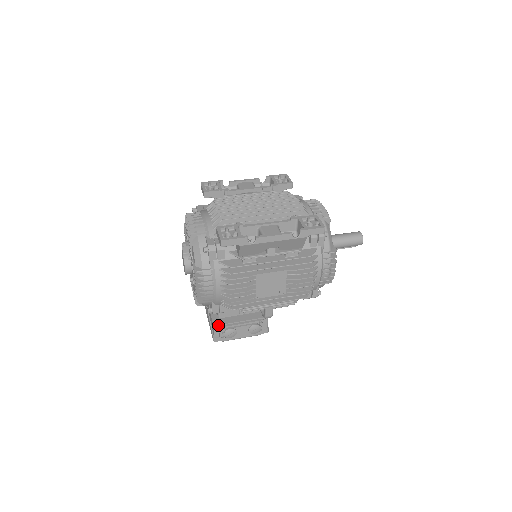
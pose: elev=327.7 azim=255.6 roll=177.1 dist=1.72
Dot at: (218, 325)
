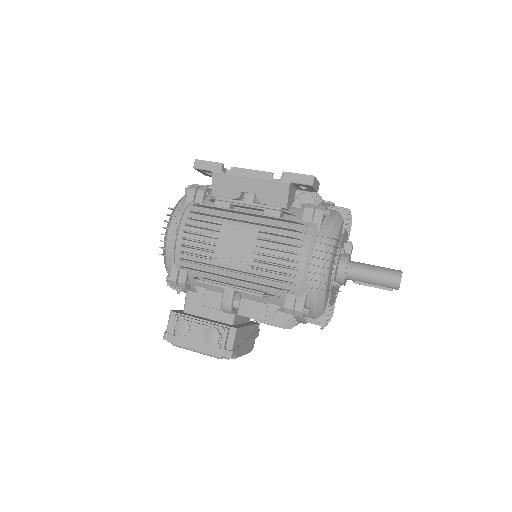
Dot at: (175, 313)
